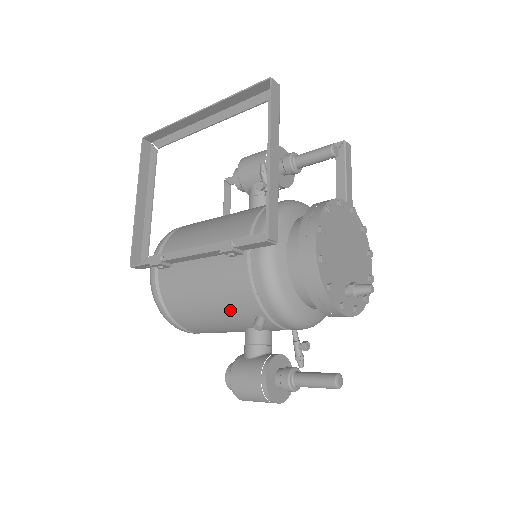
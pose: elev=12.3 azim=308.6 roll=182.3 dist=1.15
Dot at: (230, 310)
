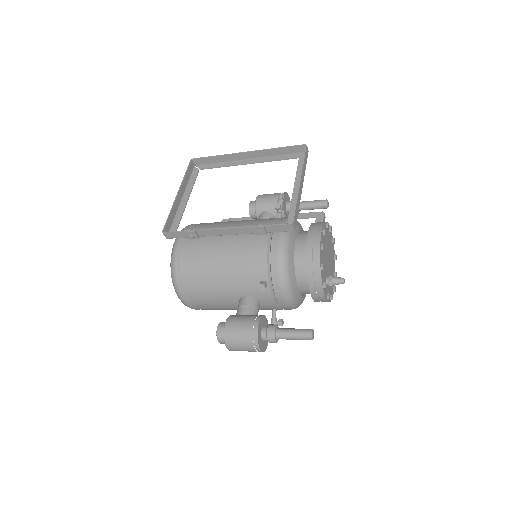
Dot at: (241, 274)
